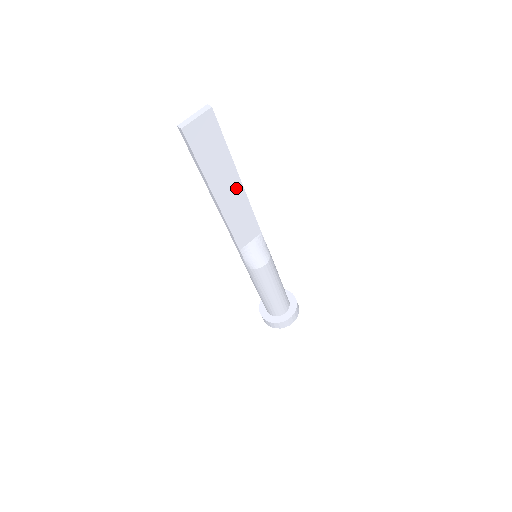
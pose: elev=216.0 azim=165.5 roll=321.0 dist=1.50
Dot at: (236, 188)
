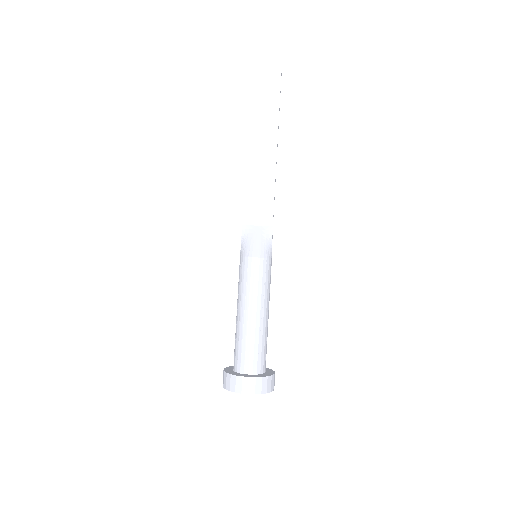
Dot at: (270, 152)
